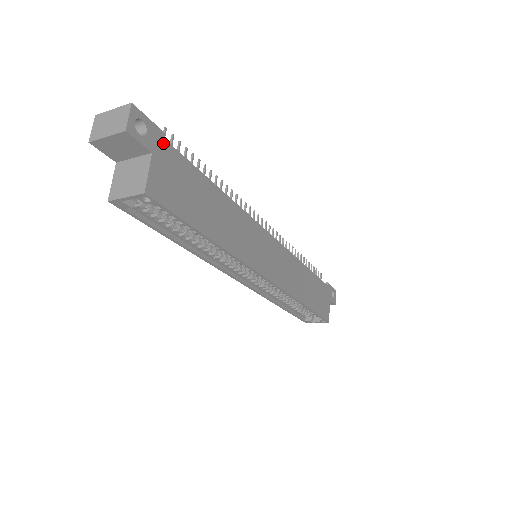
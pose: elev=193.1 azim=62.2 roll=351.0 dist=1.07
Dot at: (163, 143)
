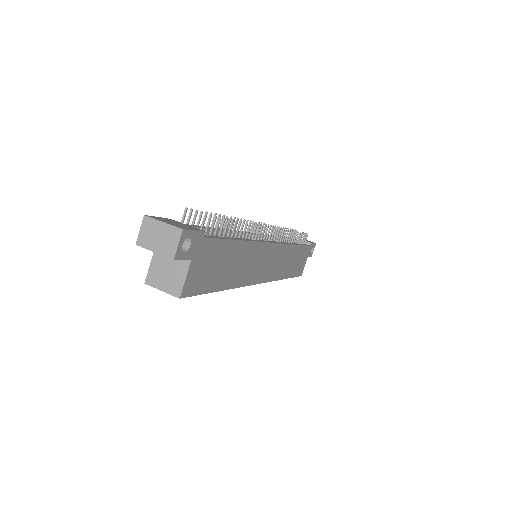
Dot at: (202, 242)
